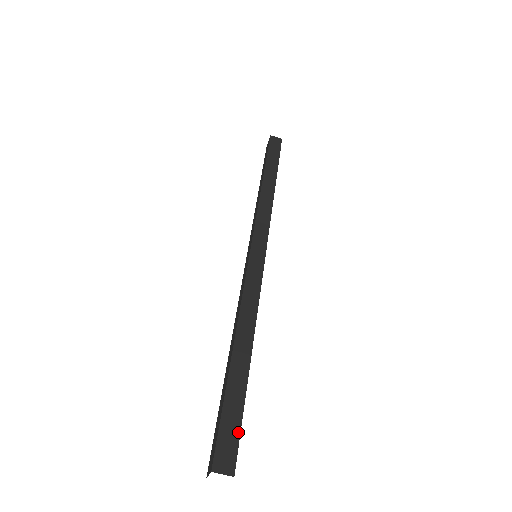
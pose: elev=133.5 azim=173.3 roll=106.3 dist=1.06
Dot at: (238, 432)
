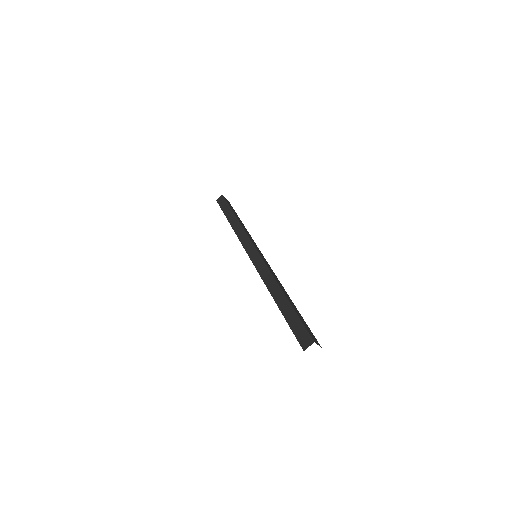
Dot at: (303, 326)
